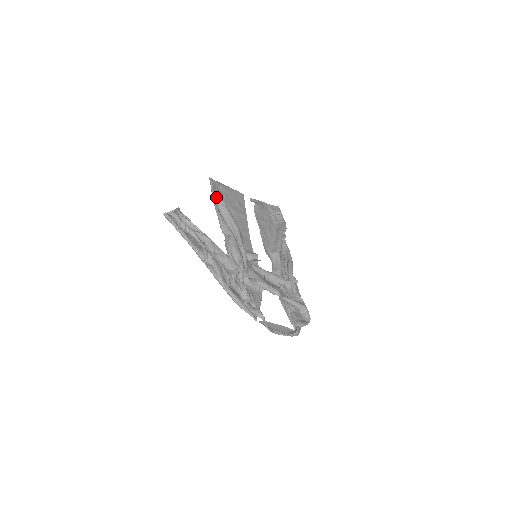
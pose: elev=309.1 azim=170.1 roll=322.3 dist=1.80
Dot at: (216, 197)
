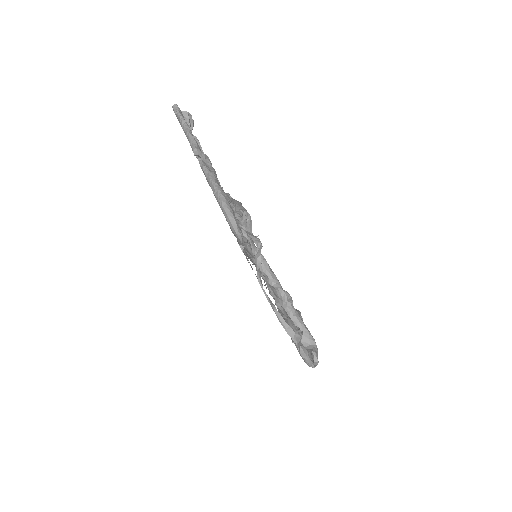
Dot at: (229, 194)
